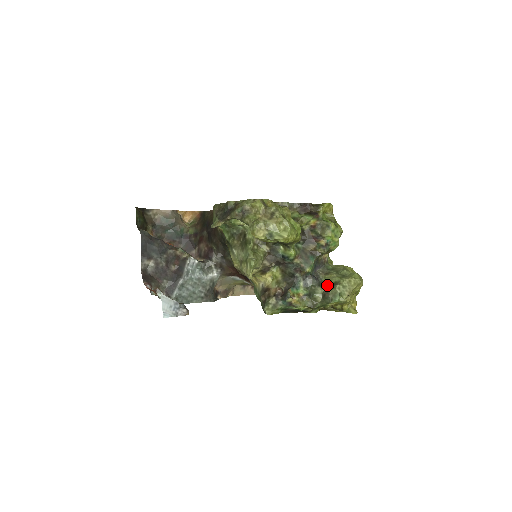
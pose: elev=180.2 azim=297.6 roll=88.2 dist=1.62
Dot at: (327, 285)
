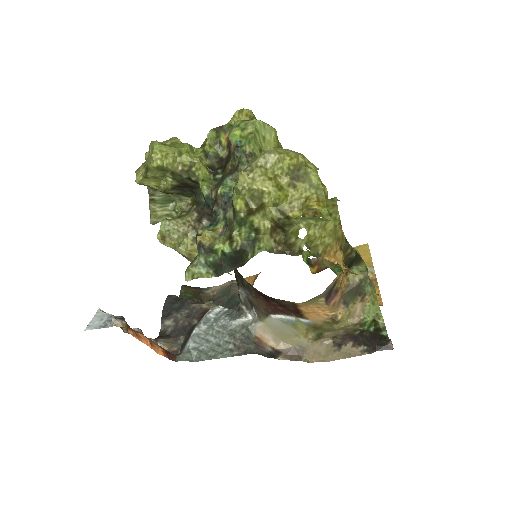
Dot at: occluded
